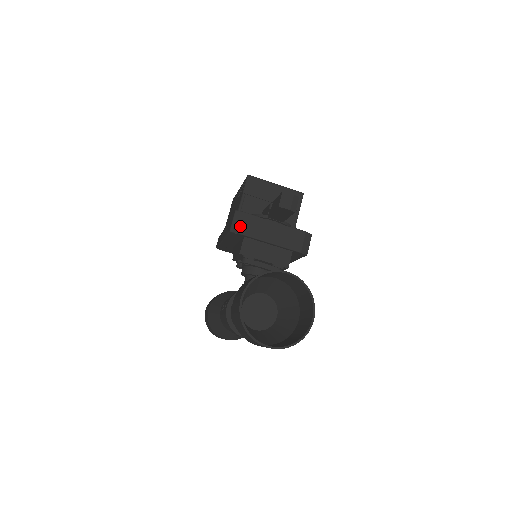
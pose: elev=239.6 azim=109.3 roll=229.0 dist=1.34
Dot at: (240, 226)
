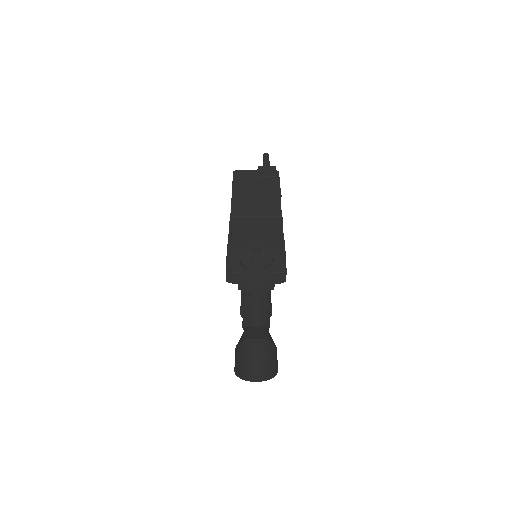
Dot at: (232, 280)
